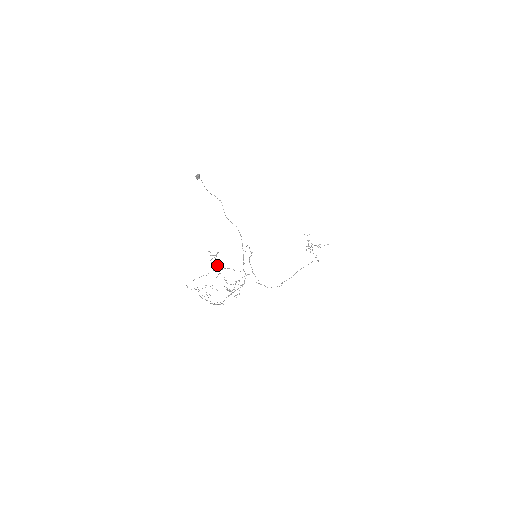
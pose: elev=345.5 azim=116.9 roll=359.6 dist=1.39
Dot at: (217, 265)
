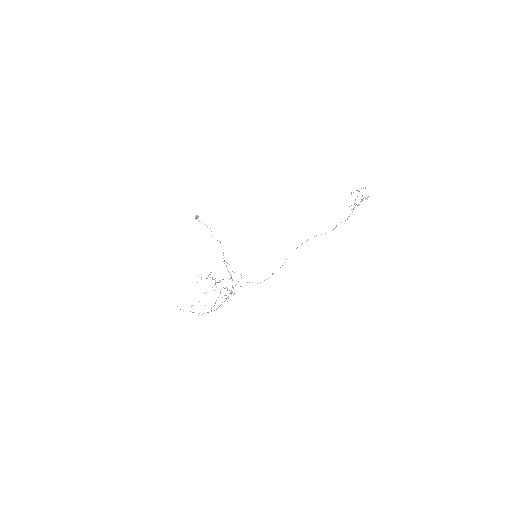
Dot at: (215, 280)
